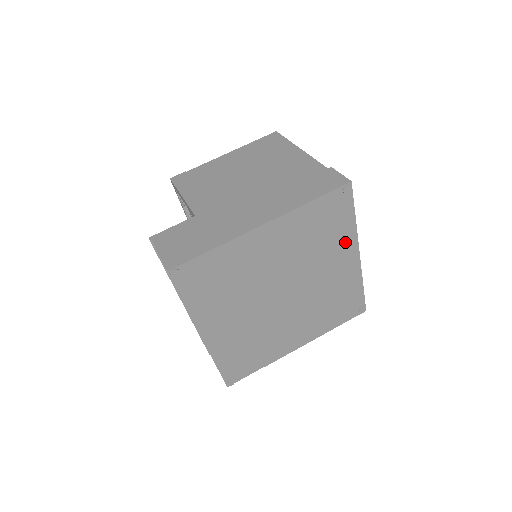
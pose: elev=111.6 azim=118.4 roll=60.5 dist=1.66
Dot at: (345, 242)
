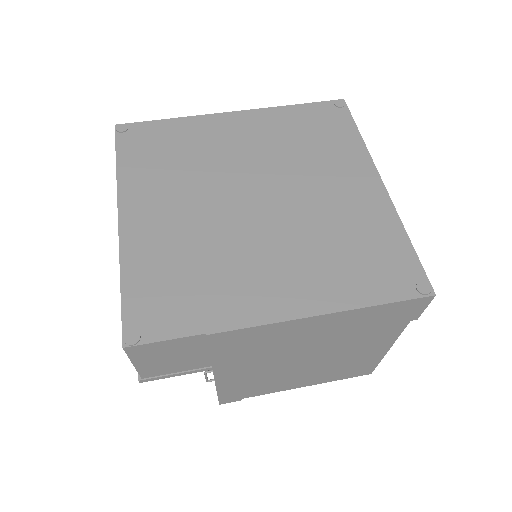
Dot at: (351, 159)
